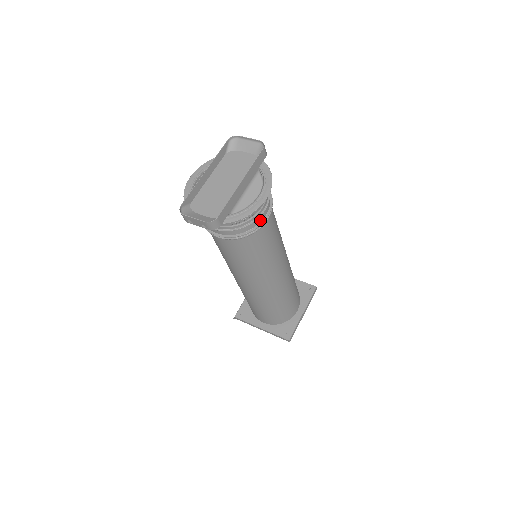
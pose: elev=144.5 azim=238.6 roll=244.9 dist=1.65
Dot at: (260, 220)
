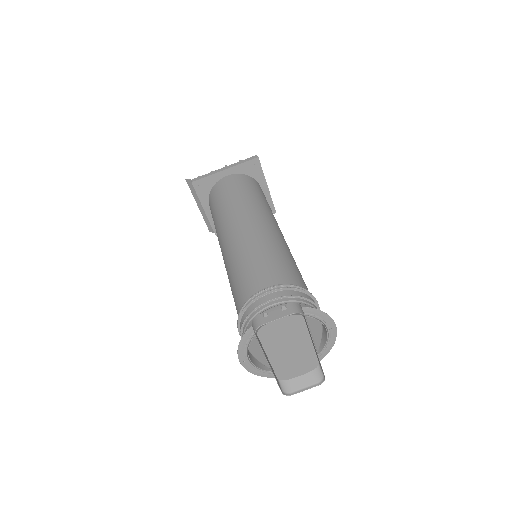
Dot at: occluded
